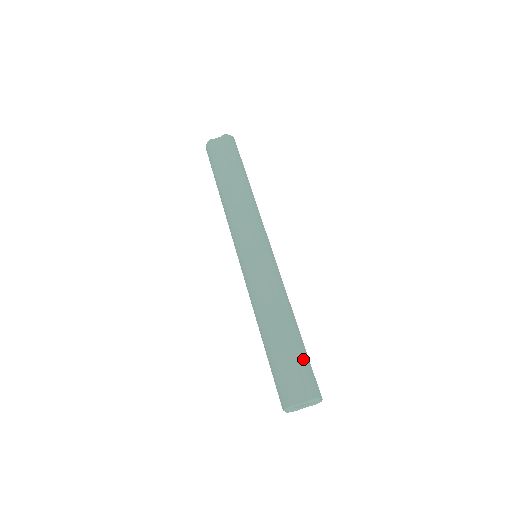
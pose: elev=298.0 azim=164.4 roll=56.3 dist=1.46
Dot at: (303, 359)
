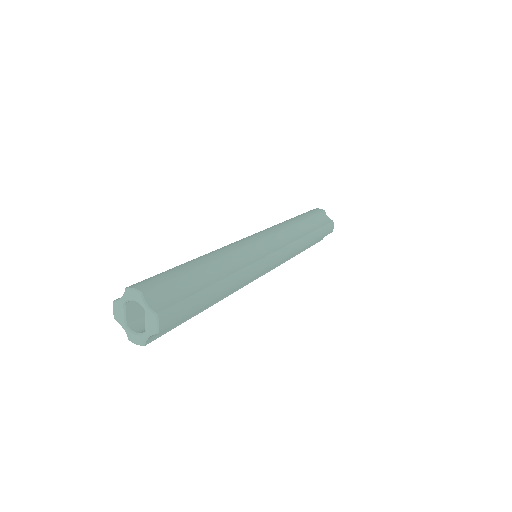
Dot at: (194, 304)
